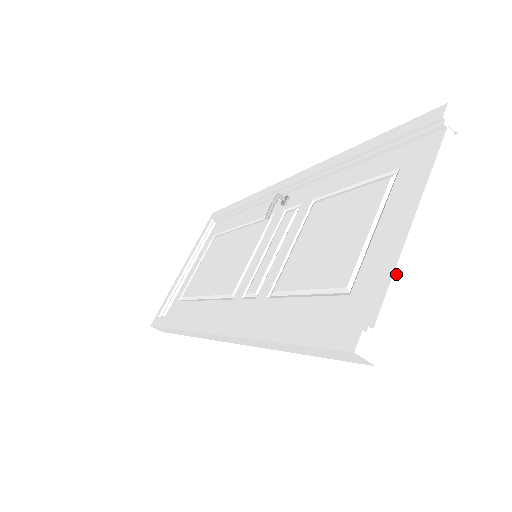
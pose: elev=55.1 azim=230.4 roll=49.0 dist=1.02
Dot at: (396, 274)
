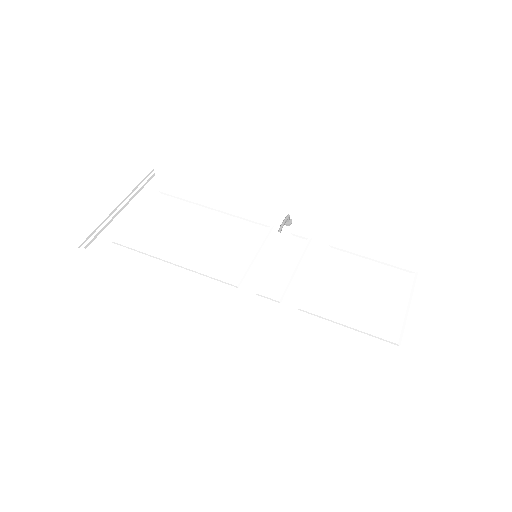
Dot at: occluded
